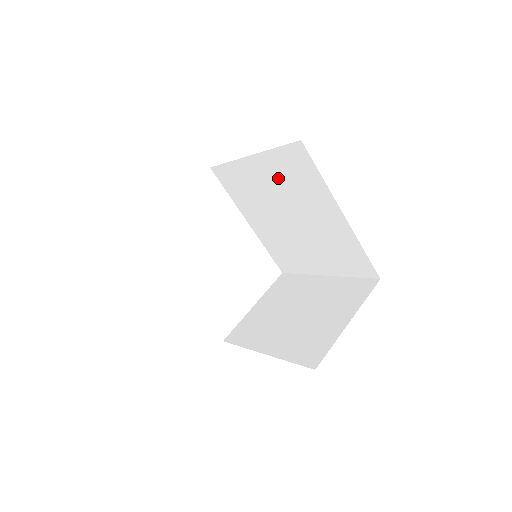
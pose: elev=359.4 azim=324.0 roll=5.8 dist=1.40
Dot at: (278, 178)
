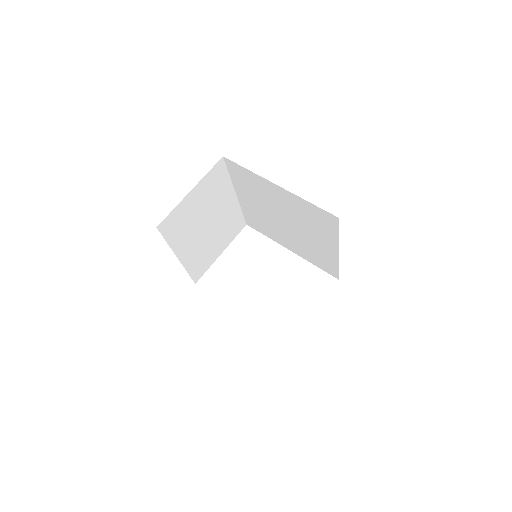
Dot at: (251, 195)
